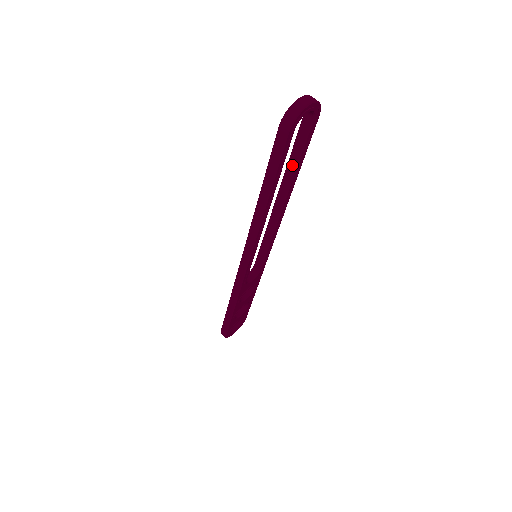
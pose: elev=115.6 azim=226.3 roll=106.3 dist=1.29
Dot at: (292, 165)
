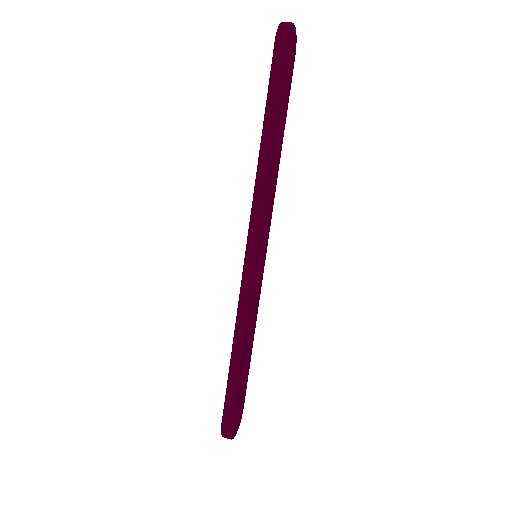
Dot at: (279, 115)
